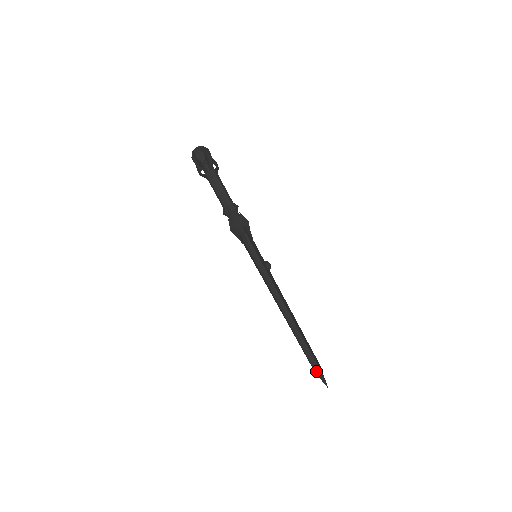
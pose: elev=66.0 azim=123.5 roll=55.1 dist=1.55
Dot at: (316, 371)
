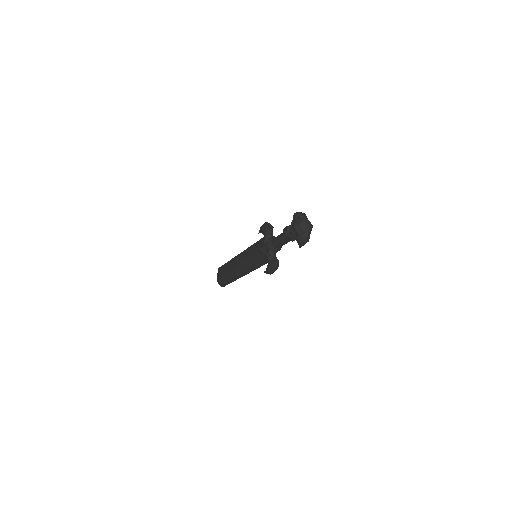
Dot at: occluded
